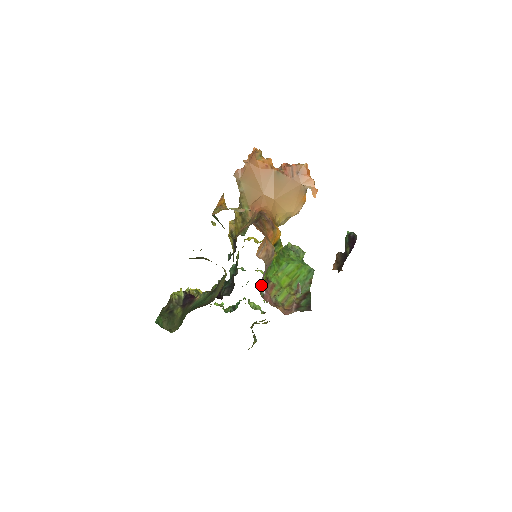
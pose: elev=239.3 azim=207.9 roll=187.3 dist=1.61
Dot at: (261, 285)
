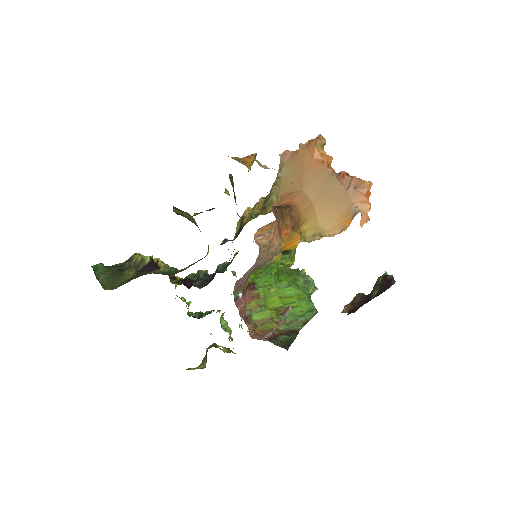
Dot at: (241, 282)
